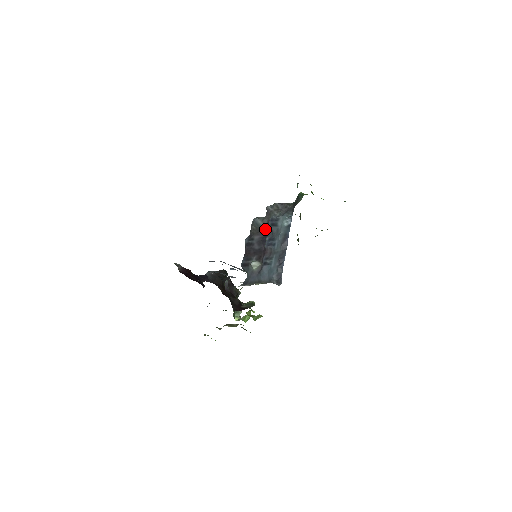
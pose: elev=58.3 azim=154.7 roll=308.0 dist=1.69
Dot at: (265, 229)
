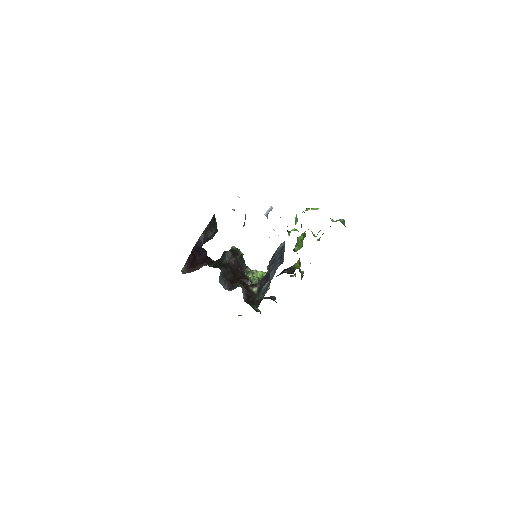
Dot at: (268, 273)
